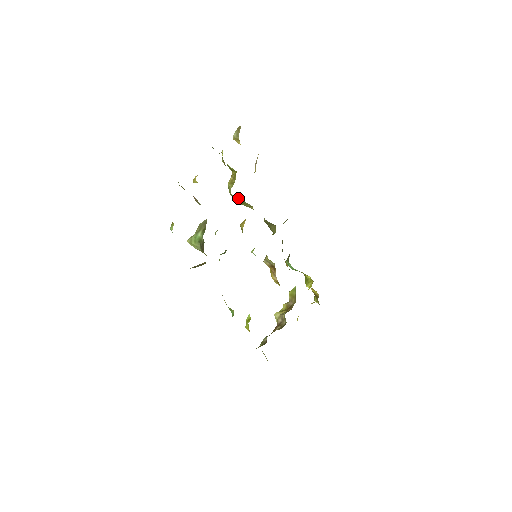
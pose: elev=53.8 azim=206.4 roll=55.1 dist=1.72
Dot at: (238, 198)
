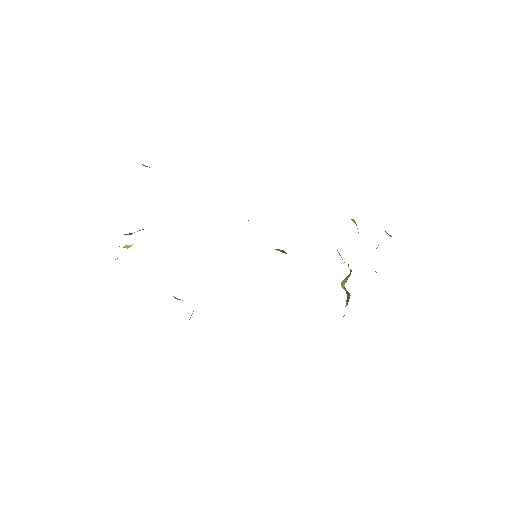
Dot at: occluded
